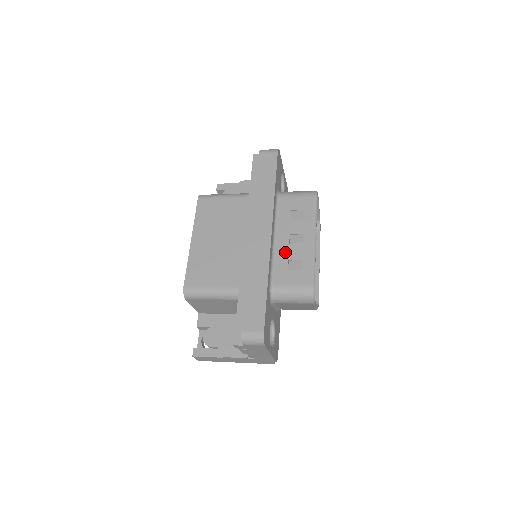
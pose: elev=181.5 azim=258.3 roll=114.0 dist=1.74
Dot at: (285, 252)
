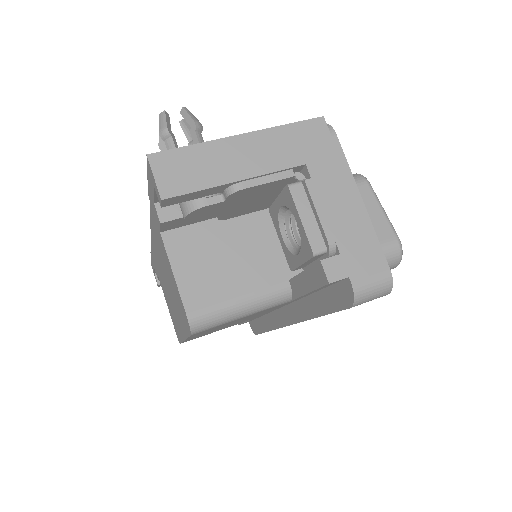
Dot at: occluded
